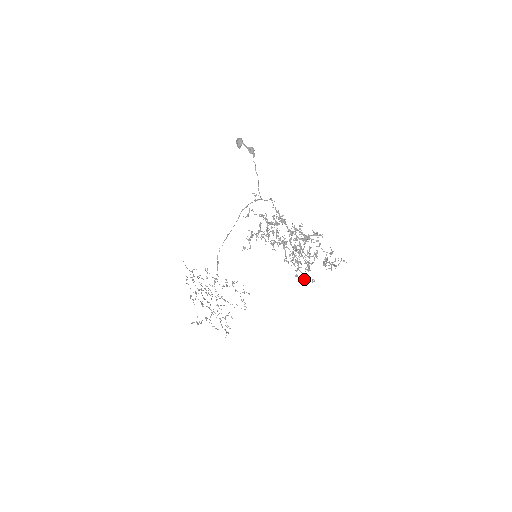
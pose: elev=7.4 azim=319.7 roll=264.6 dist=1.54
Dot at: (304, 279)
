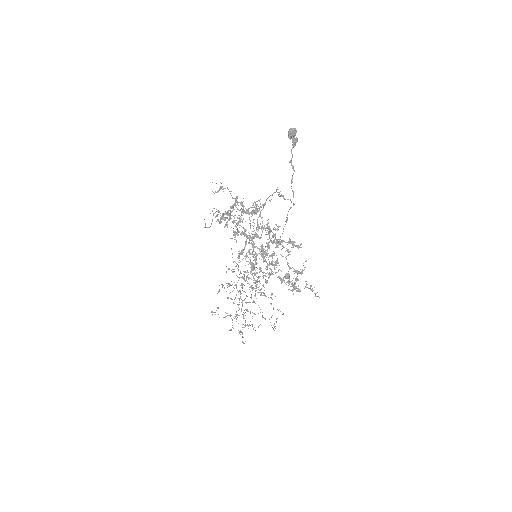
Dot at: (256, 288)
